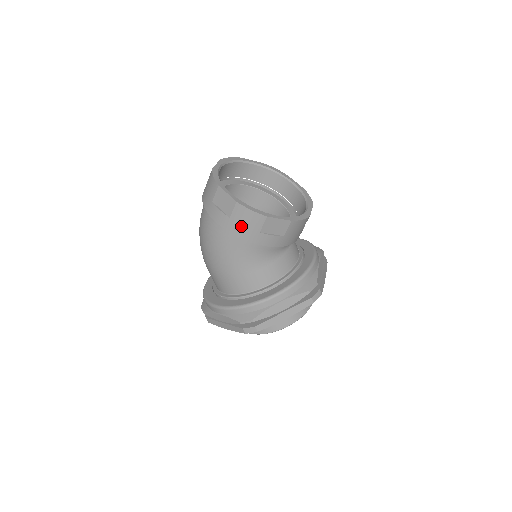
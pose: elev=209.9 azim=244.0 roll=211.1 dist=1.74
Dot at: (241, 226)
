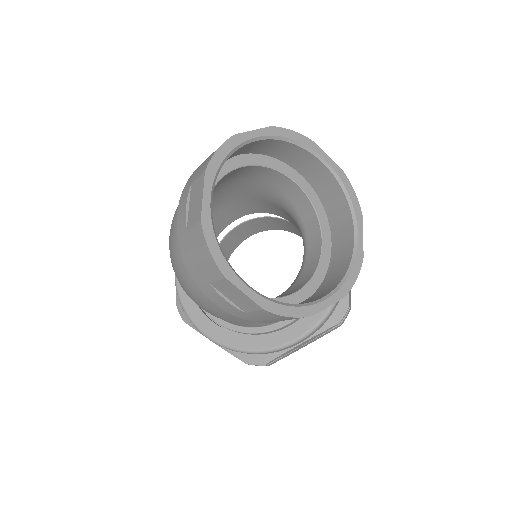
Dot at: (264, 320)
